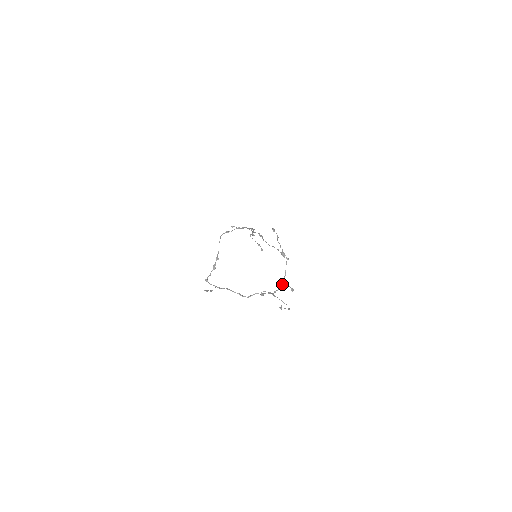
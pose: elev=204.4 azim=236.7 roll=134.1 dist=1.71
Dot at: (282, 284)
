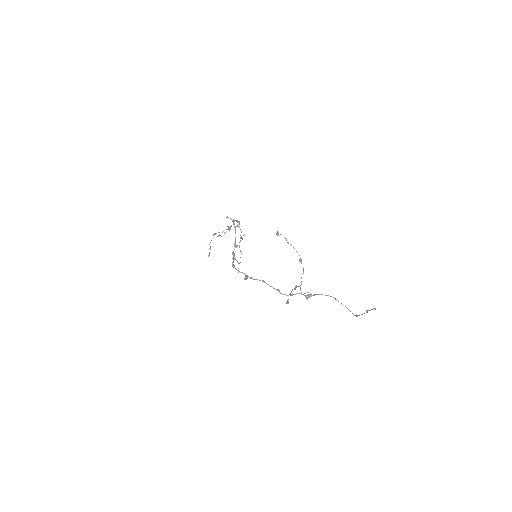
Dot at: occluded
